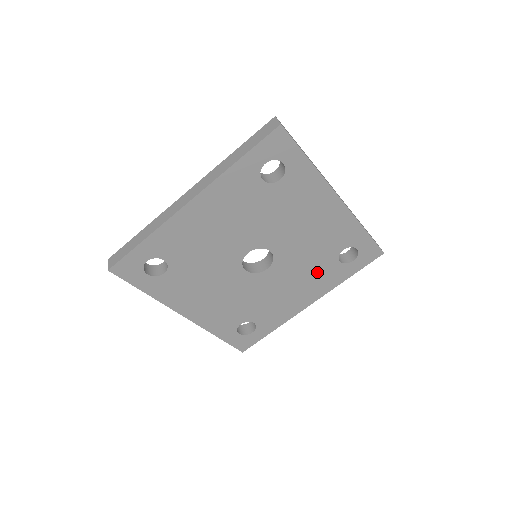
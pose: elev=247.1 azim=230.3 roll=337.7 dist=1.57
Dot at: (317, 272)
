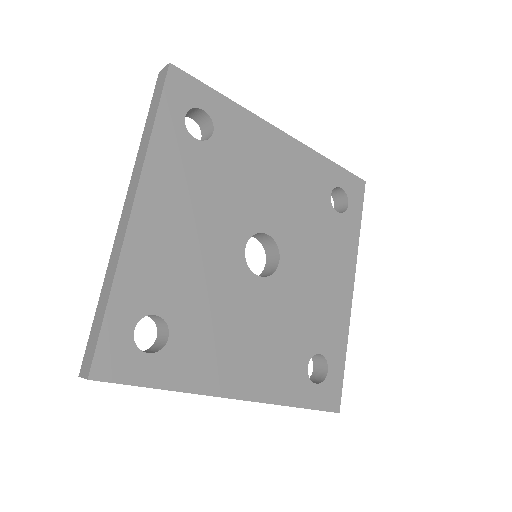
Dot at: (328, 238)
